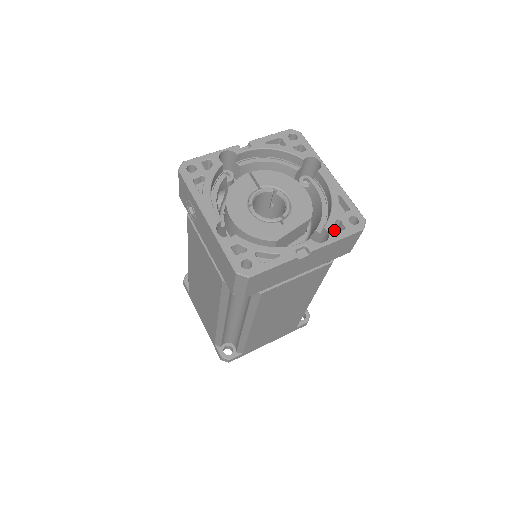
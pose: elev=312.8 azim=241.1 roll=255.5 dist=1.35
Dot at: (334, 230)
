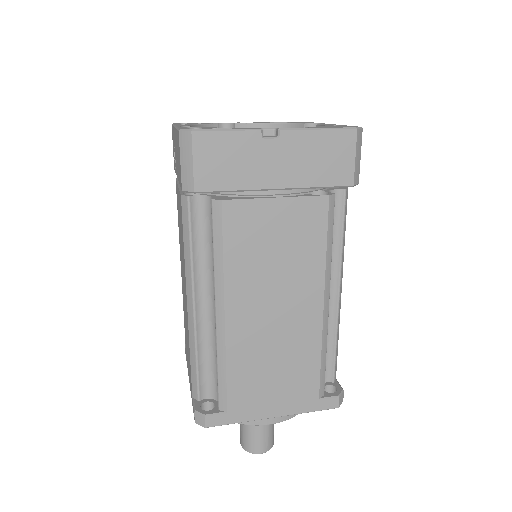
Dot at: (317, 127)
